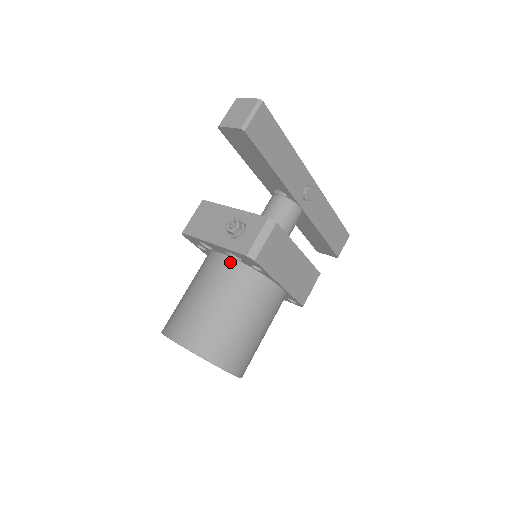
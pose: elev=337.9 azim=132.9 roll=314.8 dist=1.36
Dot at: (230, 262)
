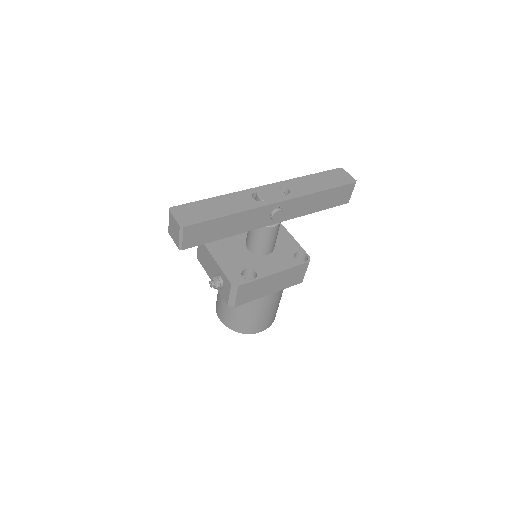
Dot at: occluded
